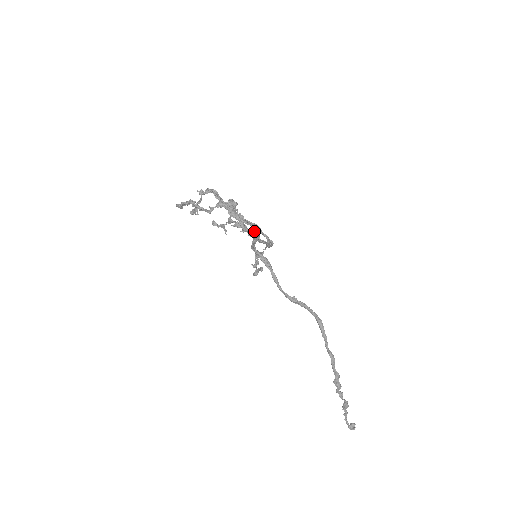
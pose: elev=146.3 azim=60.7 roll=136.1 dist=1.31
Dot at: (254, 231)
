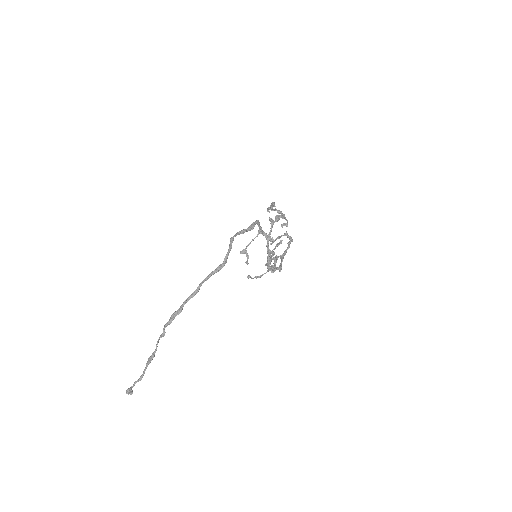
Dot at: occluded
